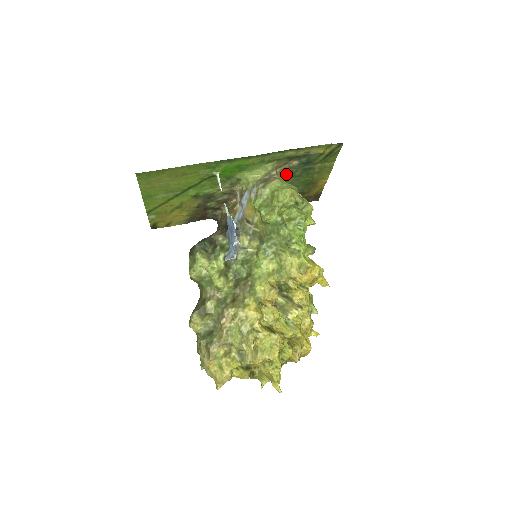
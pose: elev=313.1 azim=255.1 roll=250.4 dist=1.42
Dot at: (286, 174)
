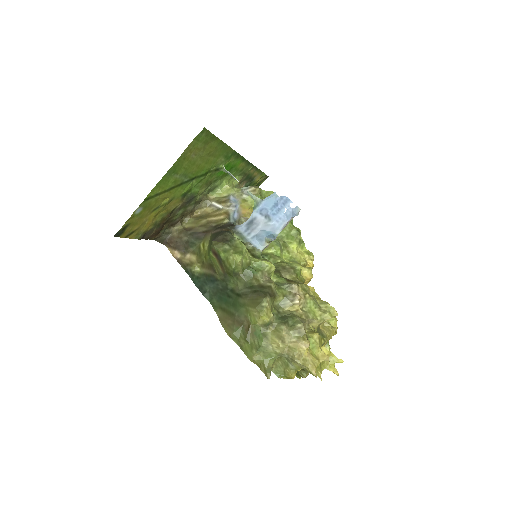
Dot at: occluded
